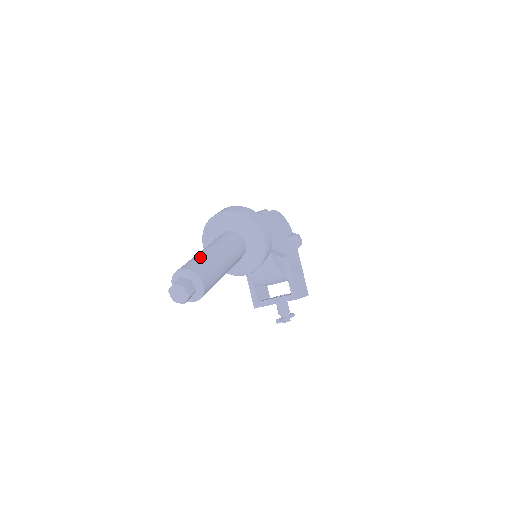
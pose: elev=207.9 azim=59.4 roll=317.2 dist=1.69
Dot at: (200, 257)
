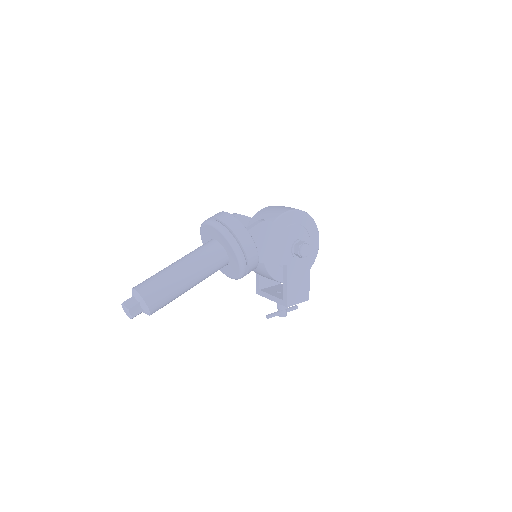
Dot at: (160, 277)
